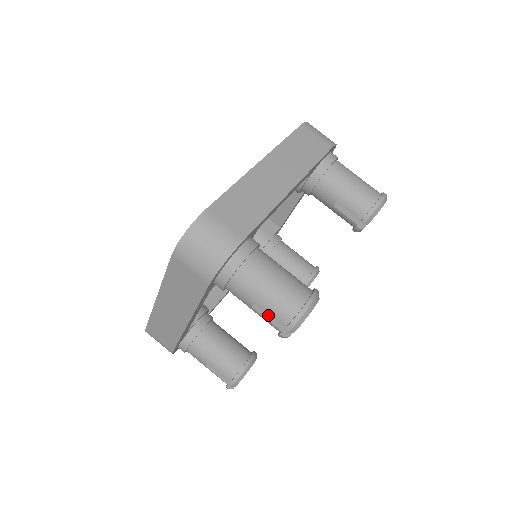
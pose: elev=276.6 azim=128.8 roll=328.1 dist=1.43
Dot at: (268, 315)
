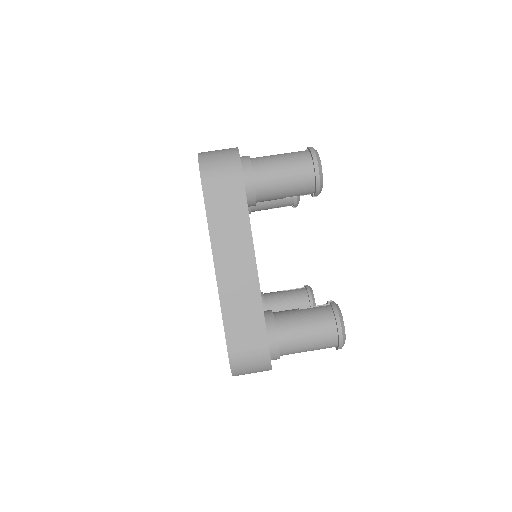
Dot at: occluded
